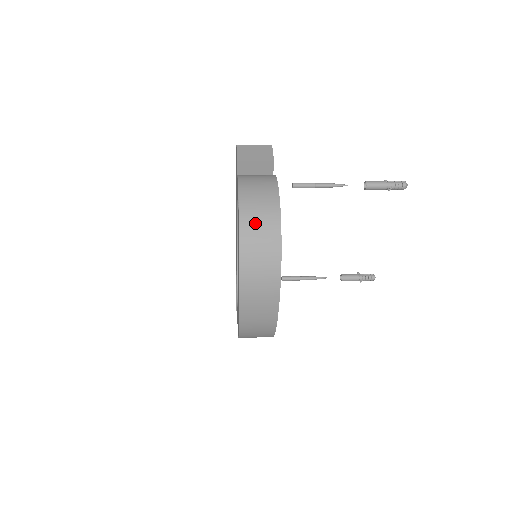
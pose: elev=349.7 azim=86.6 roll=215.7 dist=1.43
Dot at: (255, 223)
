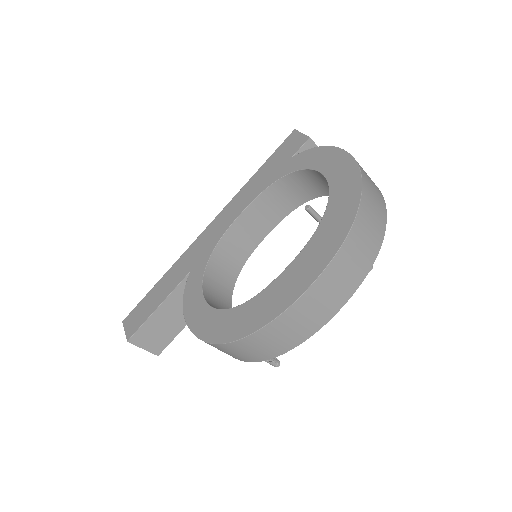
Dot at: (371, 187)
